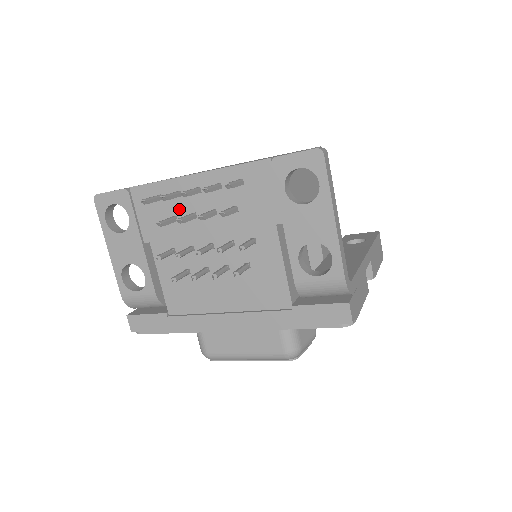
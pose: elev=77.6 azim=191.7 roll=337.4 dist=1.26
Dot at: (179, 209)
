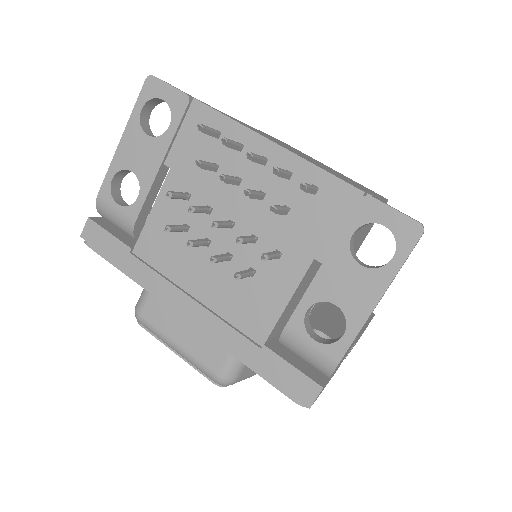
Dot at: (228, 162)
